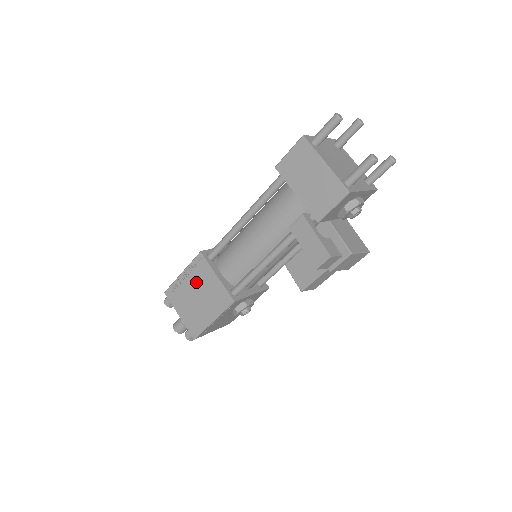
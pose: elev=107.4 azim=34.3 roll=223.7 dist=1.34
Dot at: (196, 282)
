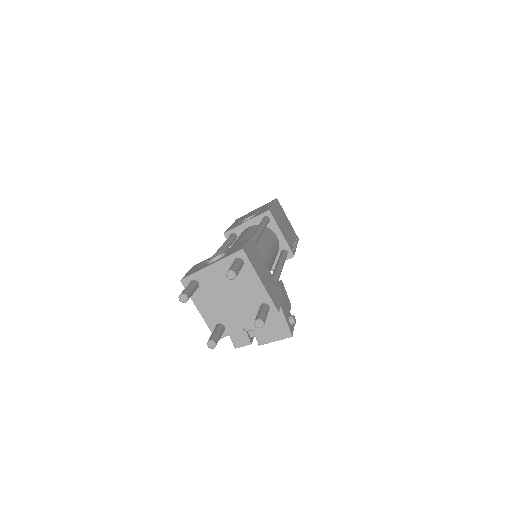
Dot at: occluded
